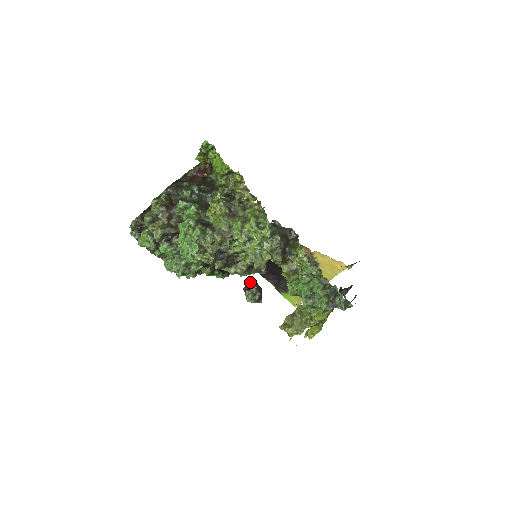
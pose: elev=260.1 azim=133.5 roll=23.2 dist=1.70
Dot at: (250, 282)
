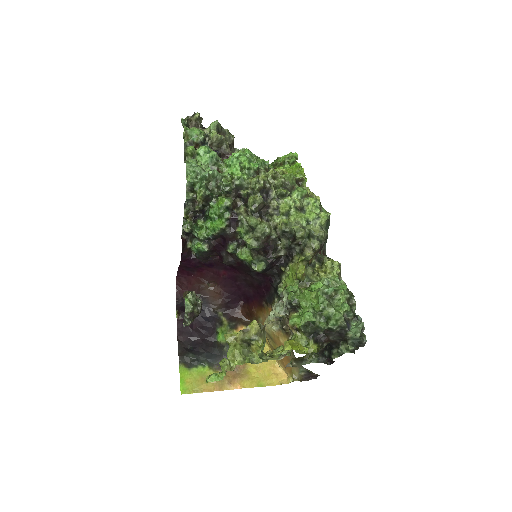
Dot at: (196, 294)
